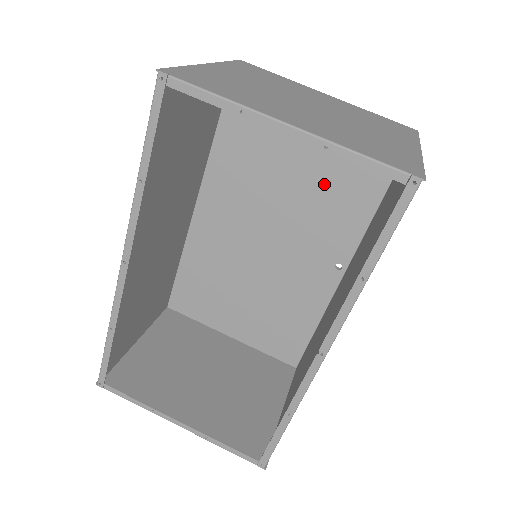
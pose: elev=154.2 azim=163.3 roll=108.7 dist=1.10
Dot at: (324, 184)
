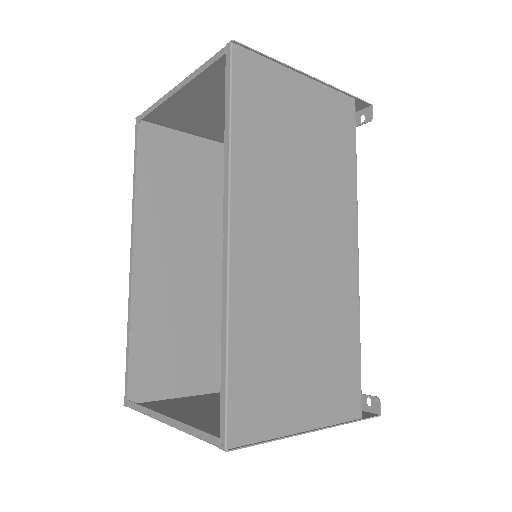
Dot at: occluded
